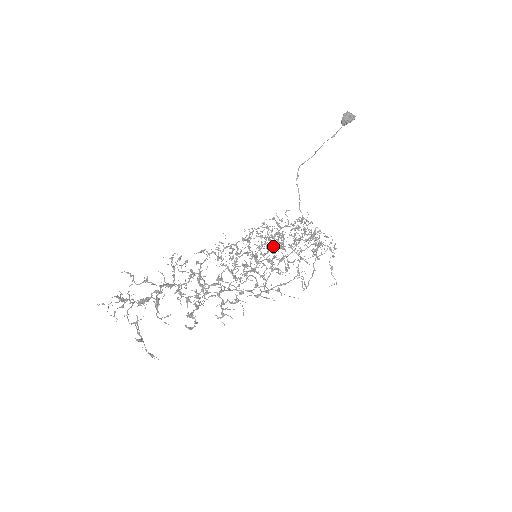
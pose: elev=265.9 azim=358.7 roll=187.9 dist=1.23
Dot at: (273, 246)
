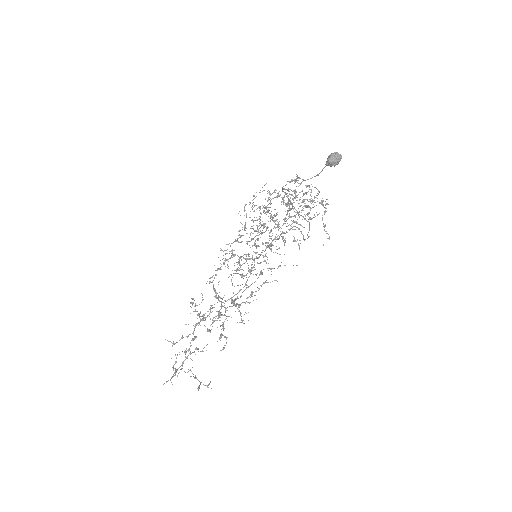
Dot at: (268, 227)
